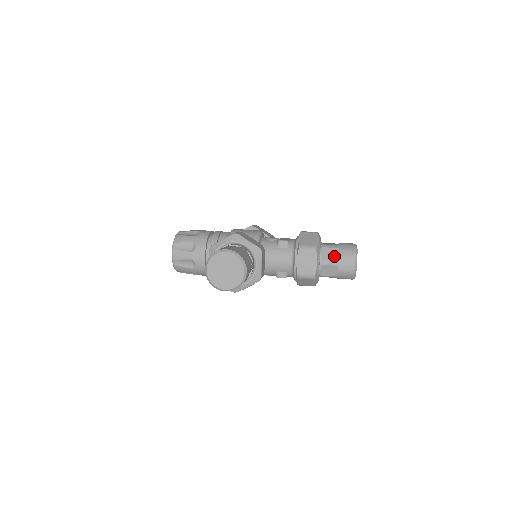
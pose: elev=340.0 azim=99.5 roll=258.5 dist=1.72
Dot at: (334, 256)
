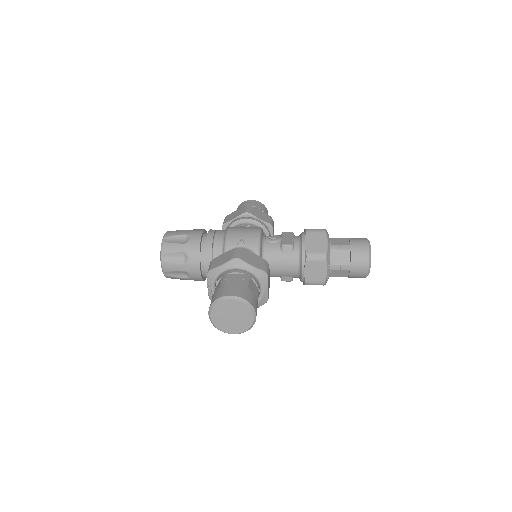
Dot at: (345, 260)
